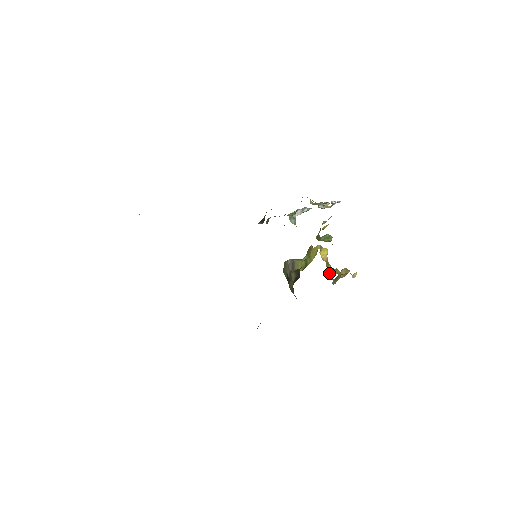
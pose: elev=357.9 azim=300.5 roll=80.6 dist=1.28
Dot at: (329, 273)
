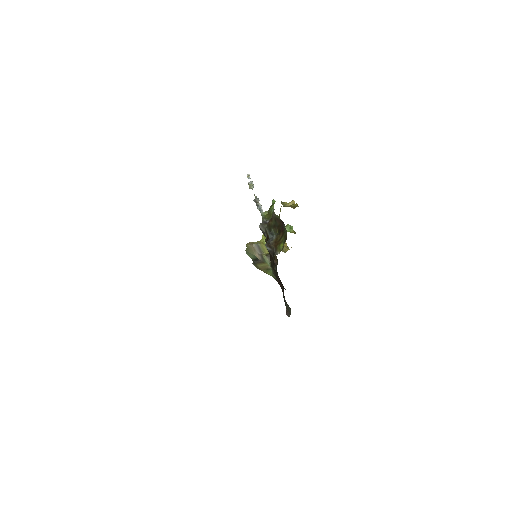
Dot at: (284, 250)
